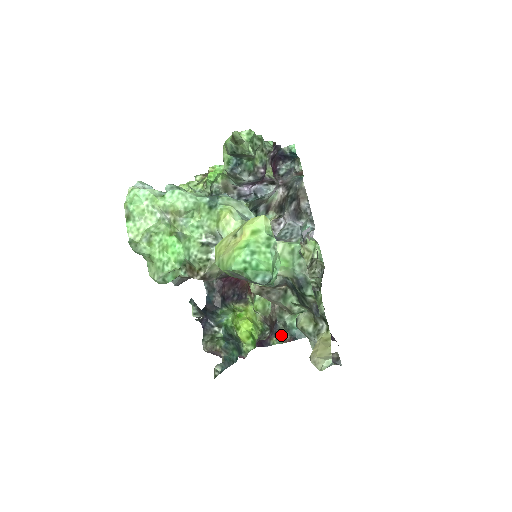
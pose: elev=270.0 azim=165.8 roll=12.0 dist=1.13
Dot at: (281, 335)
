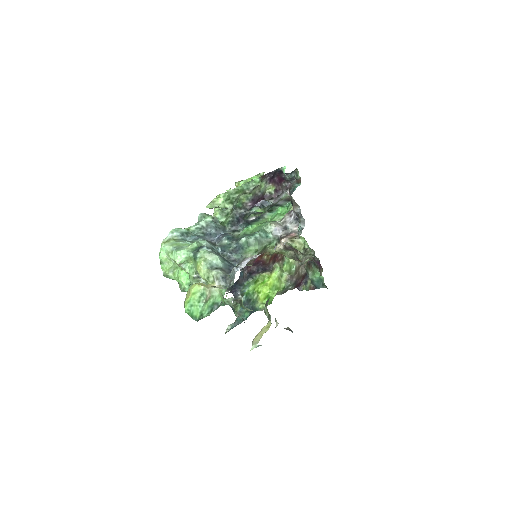
Dot at: (309, 284)
